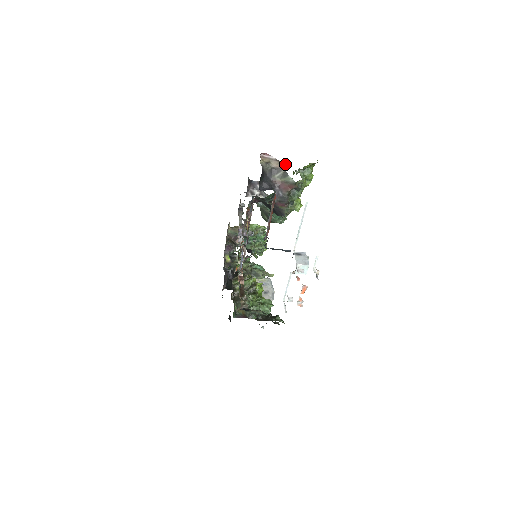
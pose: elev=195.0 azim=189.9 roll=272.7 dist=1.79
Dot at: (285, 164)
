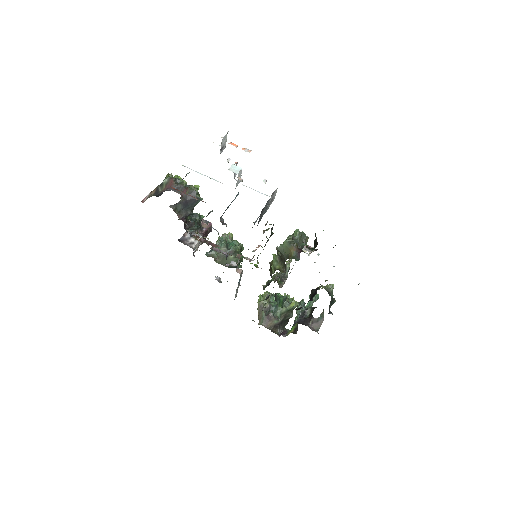
Dot at: (156, 187)
